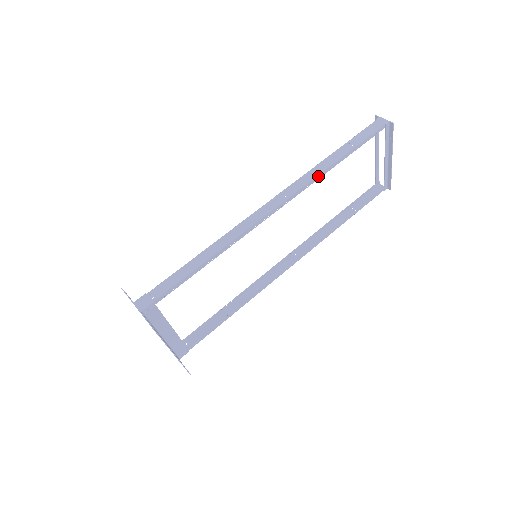
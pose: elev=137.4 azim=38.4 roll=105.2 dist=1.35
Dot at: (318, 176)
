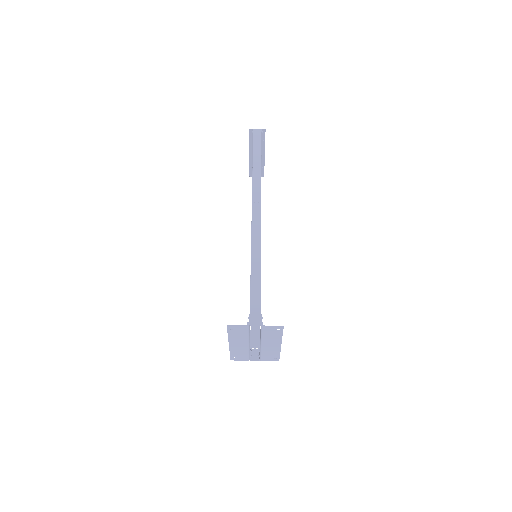
Dot at: occluded
